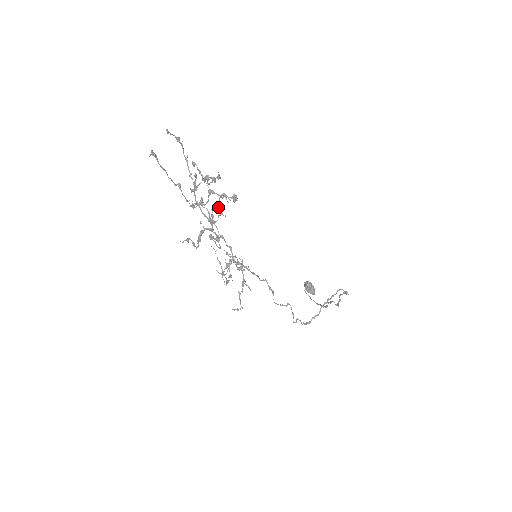
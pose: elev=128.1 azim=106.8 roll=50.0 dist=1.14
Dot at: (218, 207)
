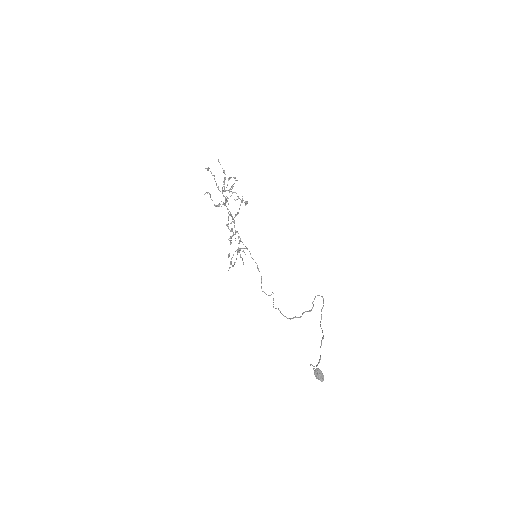
Dot at: (237, 214)
